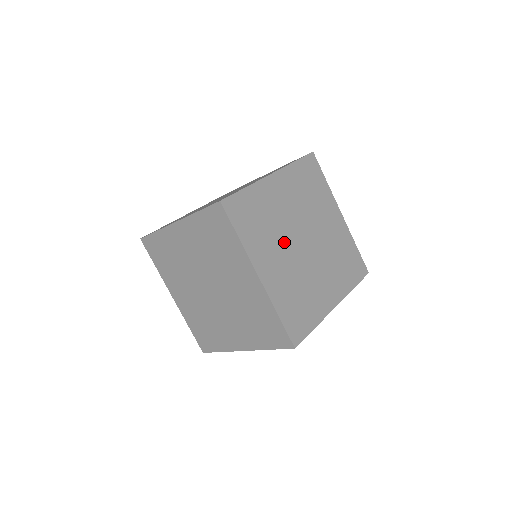
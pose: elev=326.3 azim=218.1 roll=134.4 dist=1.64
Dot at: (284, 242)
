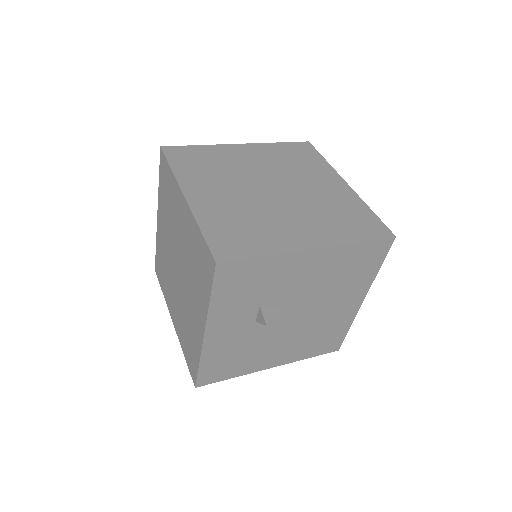
Dot at: (237, 183)
